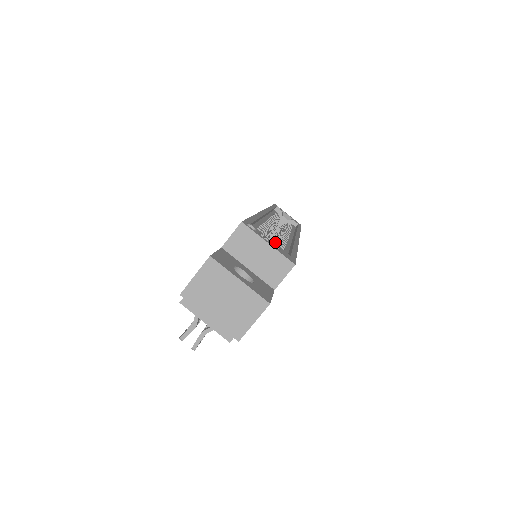
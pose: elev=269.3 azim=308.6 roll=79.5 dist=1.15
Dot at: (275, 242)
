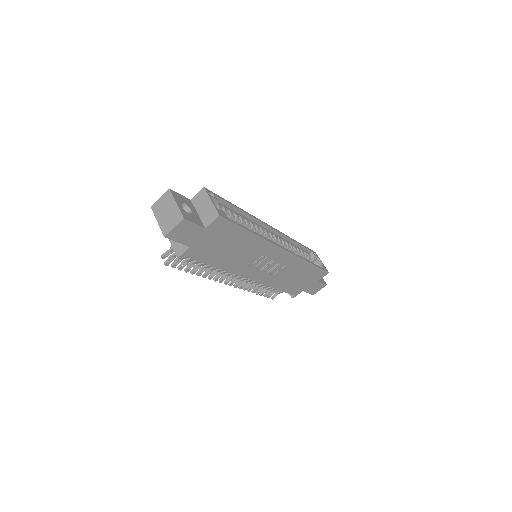
Dot at: occluded
